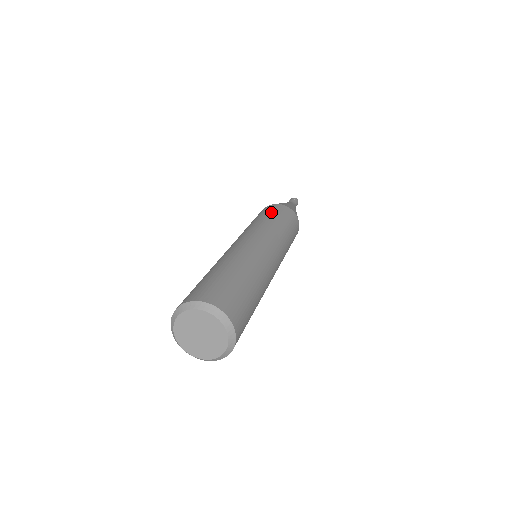
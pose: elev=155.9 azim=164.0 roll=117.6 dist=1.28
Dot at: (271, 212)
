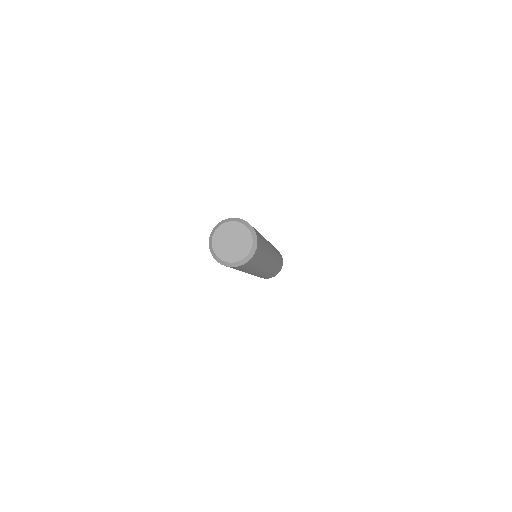
Dot at: occluded
